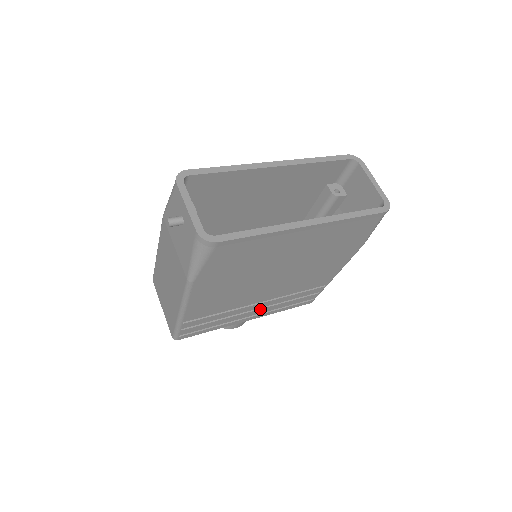
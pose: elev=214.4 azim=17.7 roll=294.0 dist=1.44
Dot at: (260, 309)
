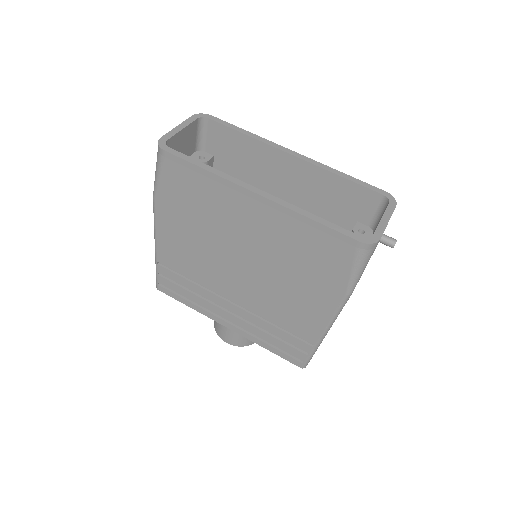
Dot at: (235, 316)
